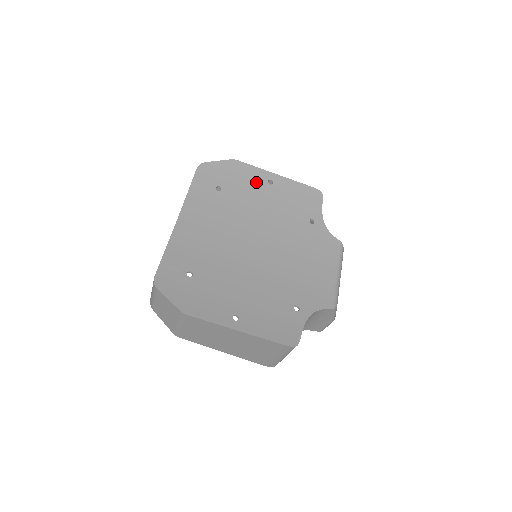
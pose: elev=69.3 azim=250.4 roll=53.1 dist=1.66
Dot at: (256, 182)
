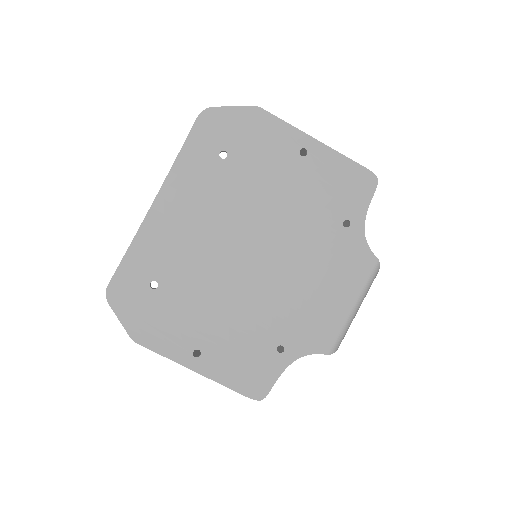
Dot at: (281, 150)
